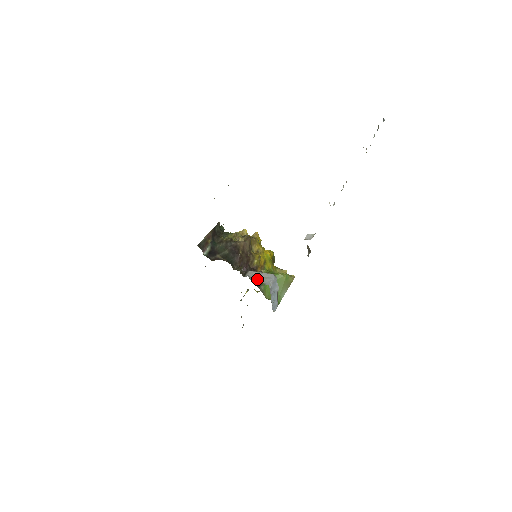
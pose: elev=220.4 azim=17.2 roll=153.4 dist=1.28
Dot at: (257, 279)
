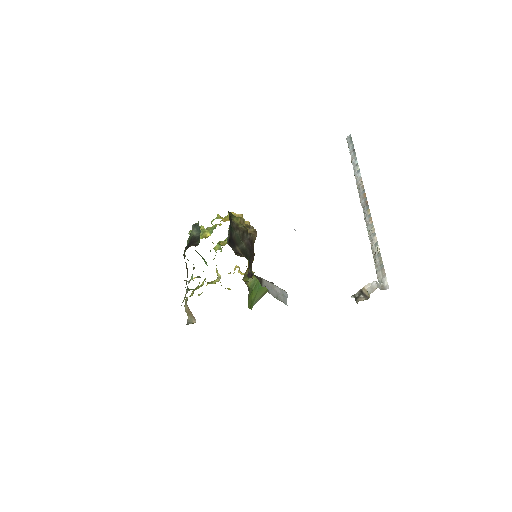
Dot at: (274, 293)
